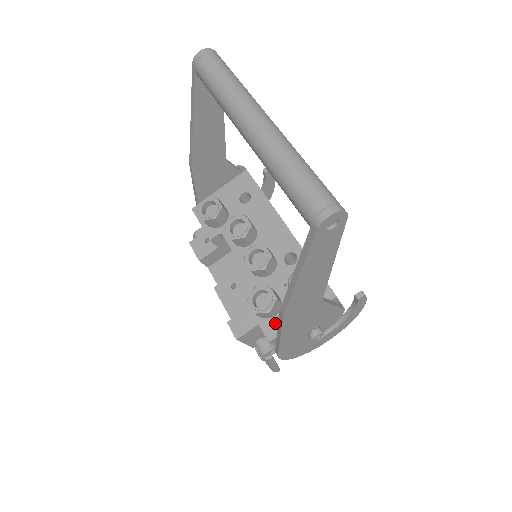
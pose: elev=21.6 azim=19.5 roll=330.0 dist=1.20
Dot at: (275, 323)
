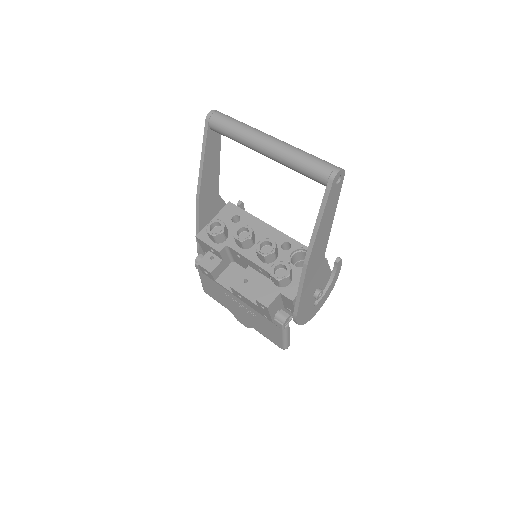
Dot at: (292, 288)
